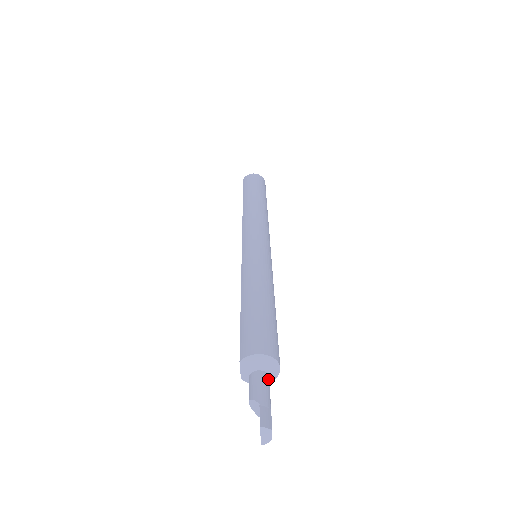
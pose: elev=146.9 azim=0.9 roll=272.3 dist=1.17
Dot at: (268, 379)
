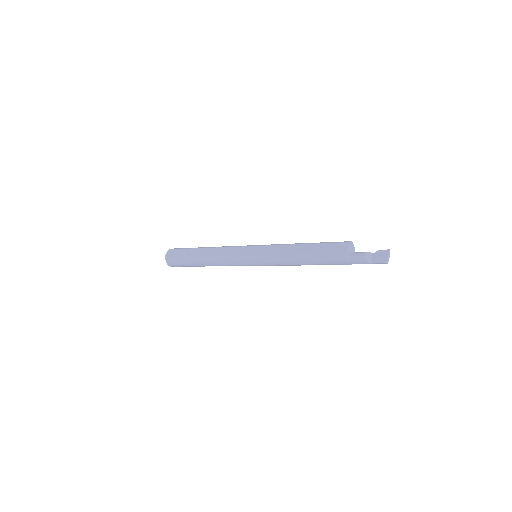
Dot at: occluded
